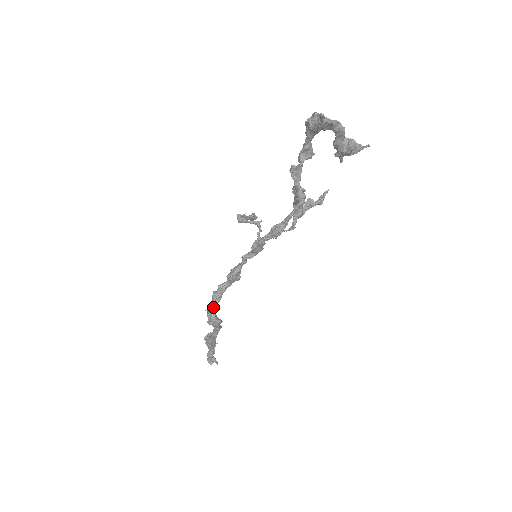
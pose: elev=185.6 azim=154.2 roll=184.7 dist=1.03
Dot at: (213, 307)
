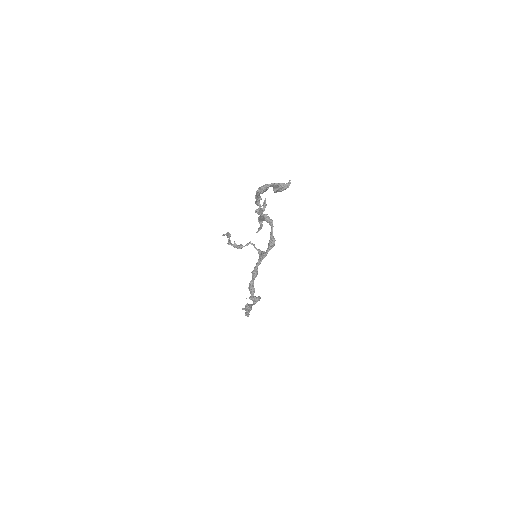
Dot at: occluded
